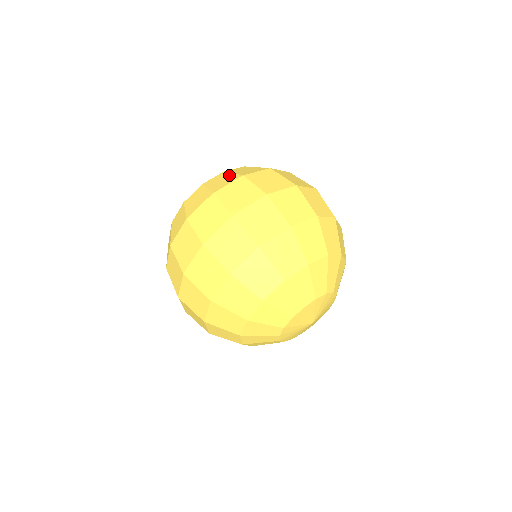
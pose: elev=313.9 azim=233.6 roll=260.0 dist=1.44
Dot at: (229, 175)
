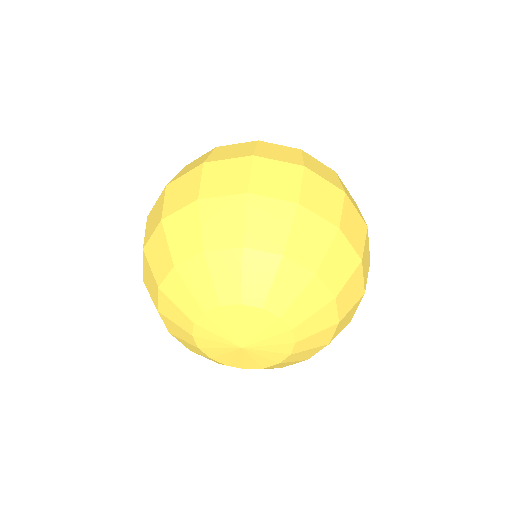
Dot at: occluded
